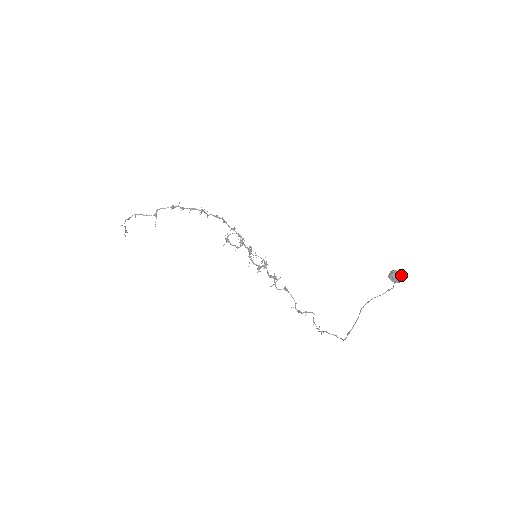
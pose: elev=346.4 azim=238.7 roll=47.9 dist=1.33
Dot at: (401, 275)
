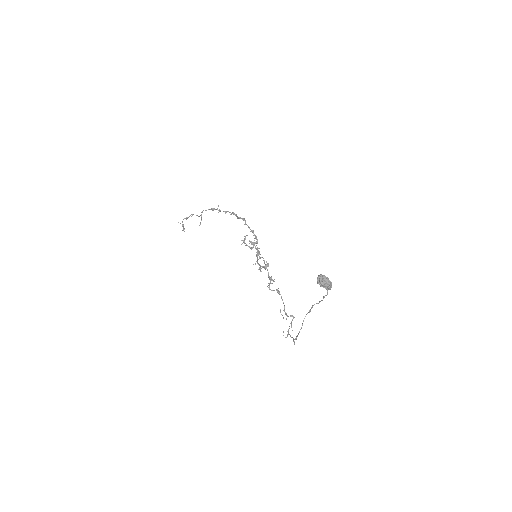
Dot at: (328, 281)
